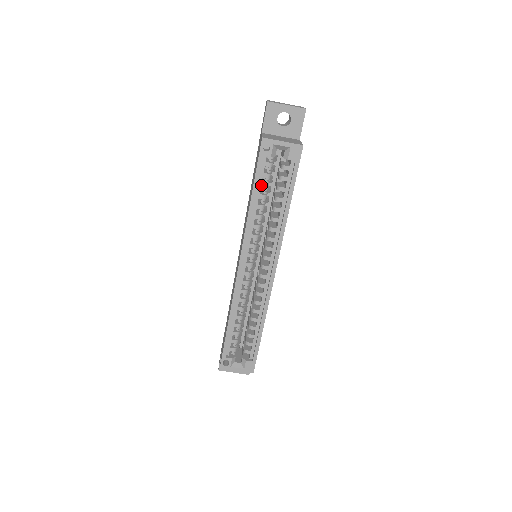
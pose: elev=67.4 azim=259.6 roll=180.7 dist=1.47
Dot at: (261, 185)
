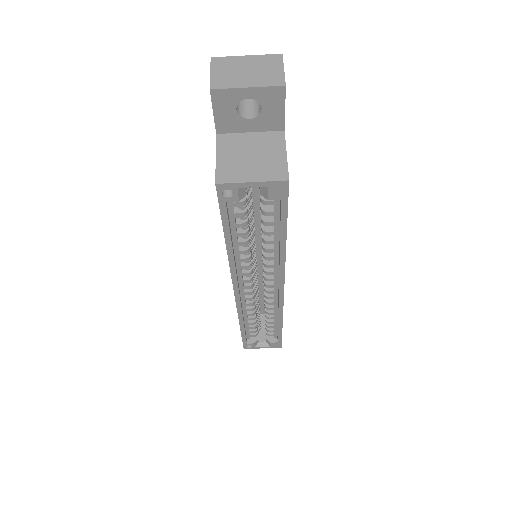
Dot at: (236, 225)
